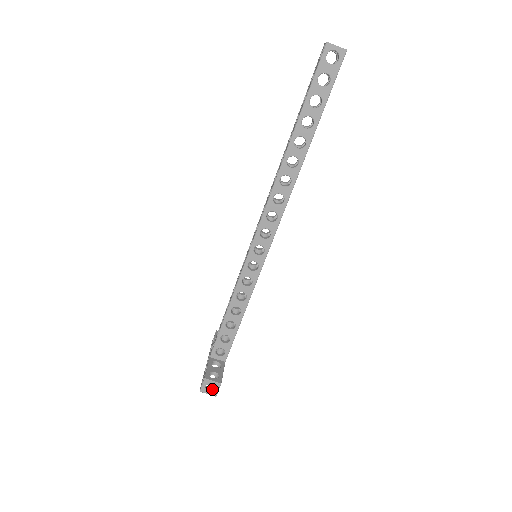
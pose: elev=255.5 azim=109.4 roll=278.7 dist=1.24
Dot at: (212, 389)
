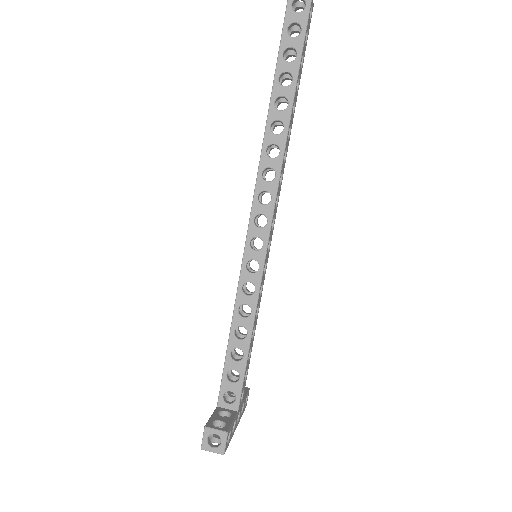
Dot at: (218, 444)
